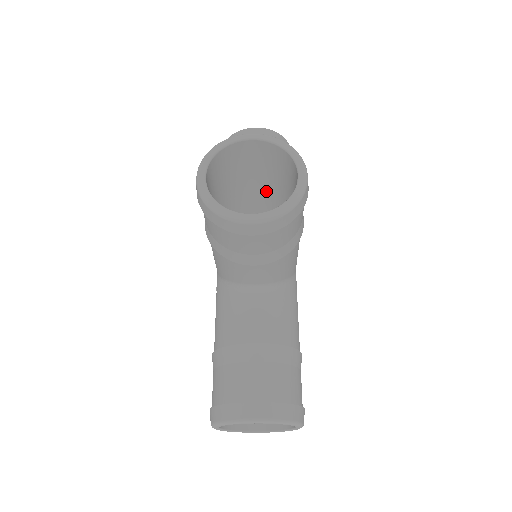
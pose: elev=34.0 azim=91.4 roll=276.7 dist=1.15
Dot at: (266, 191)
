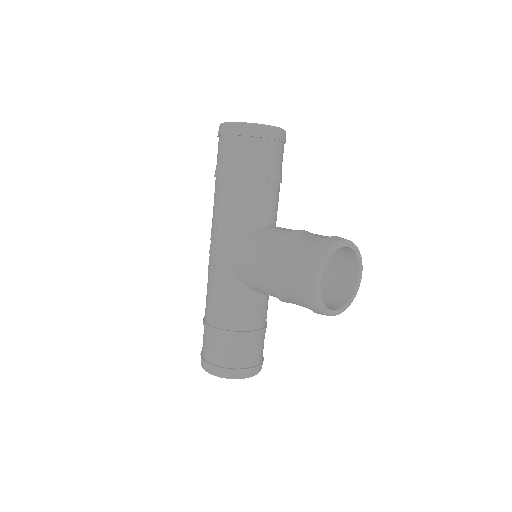
Dot at: occluded
